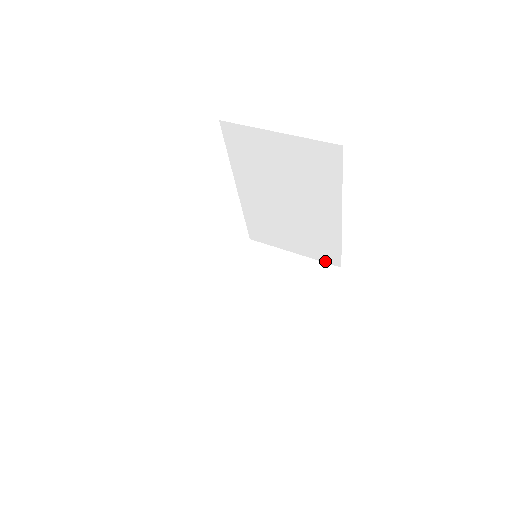
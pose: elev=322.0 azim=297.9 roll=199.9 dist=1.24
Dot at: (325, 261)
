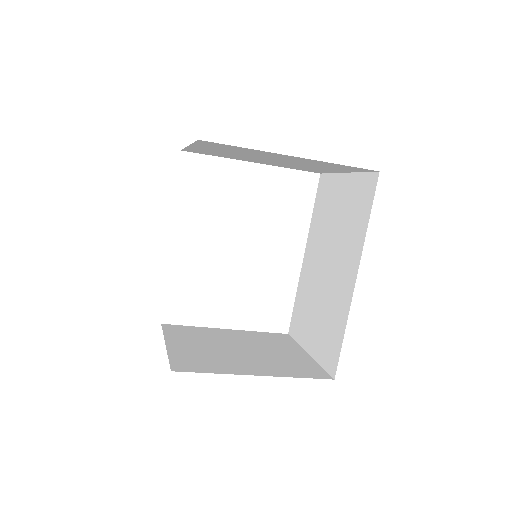
Dot at: (326, 367)
